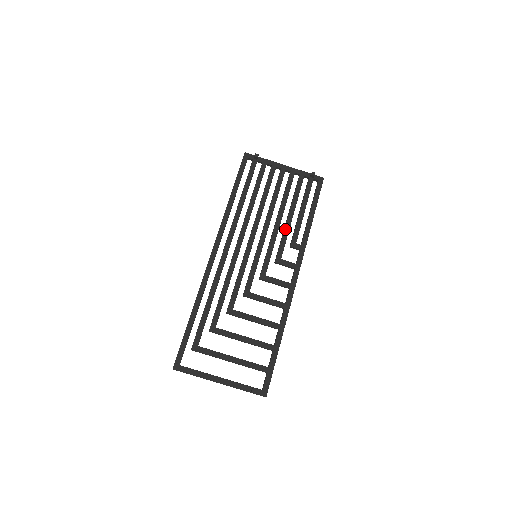
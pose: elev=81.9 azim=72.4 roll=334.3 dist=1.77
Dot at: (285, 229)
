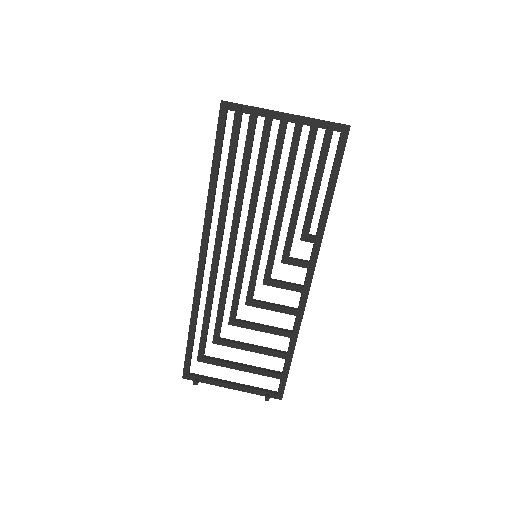
Dot at: (292, 217)
